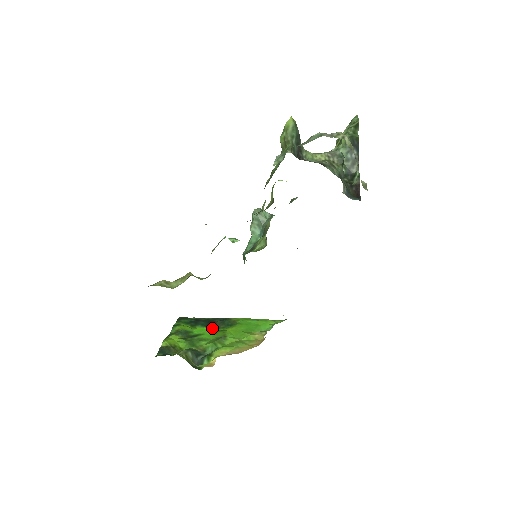
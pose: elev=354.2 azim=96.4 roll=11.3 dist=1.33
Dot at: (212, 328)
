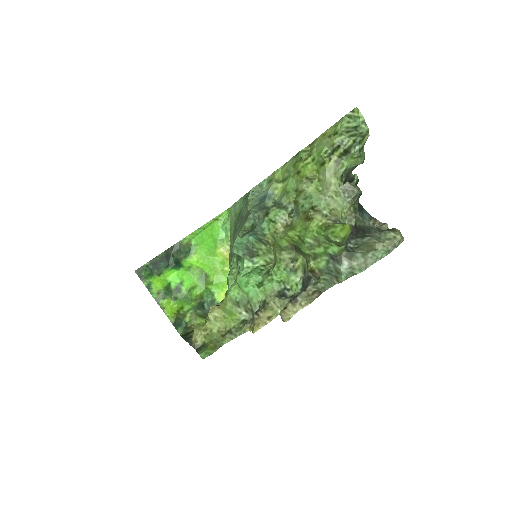
Dot at: (179, 267)
